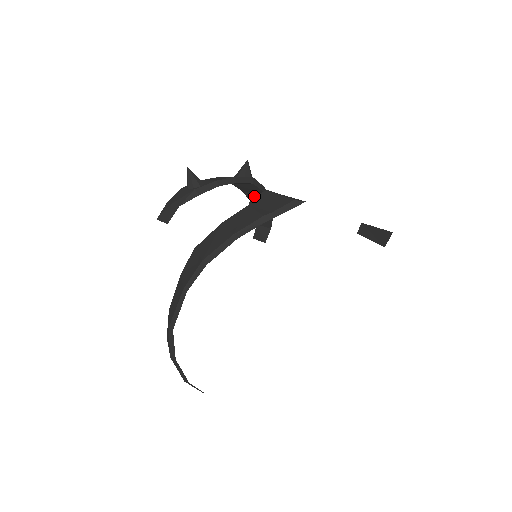
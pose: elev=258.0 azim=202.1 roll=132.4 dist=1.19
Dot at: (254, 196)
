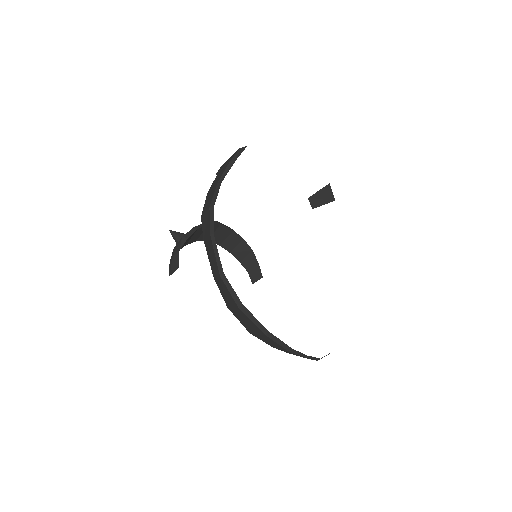
Dot at: (229, 243)
